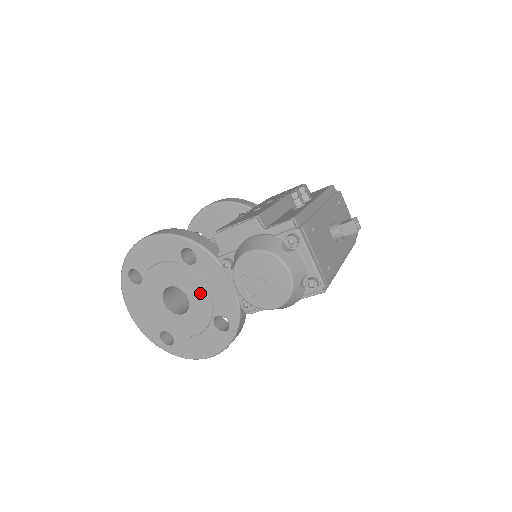
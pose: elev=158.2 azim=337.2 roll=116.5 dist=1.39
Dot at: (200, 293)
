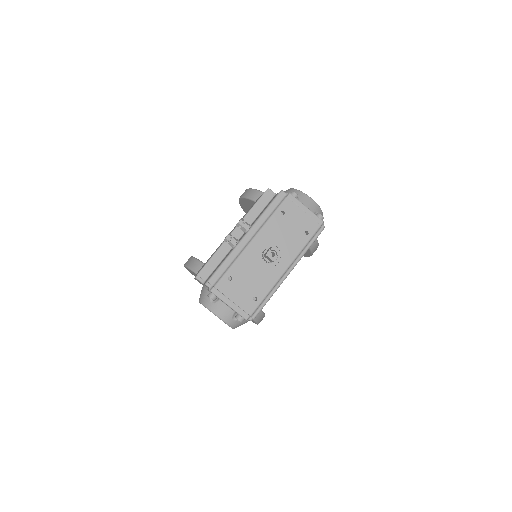
Dot at: occluded
